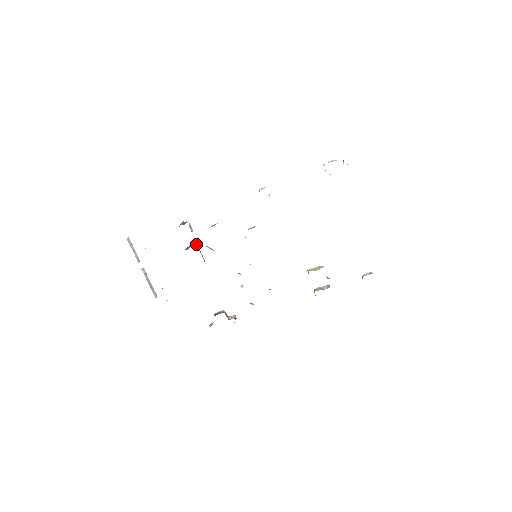
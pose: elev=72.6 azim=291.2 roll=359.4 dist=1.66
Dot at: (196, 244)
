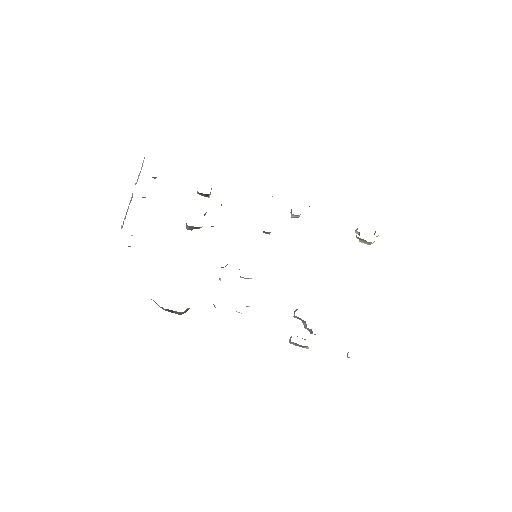
Dot at: occluded
